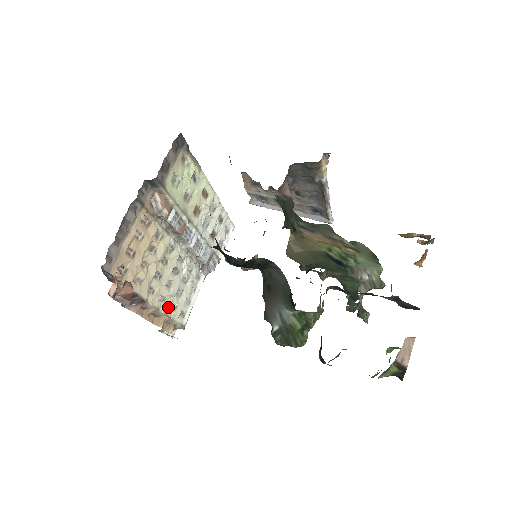
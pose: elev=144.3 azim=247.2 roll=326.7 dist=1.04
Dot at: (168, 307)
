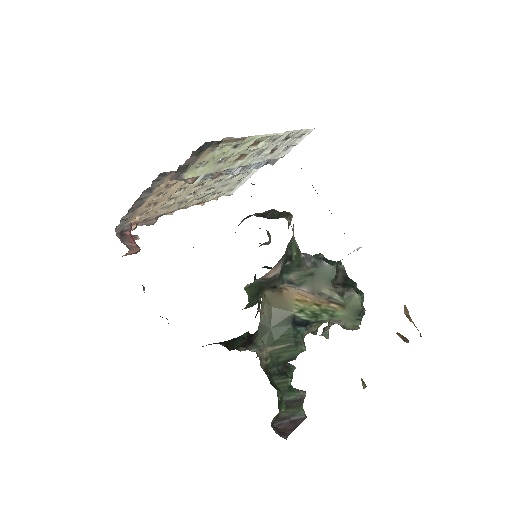
Dot at: (208, 197)
